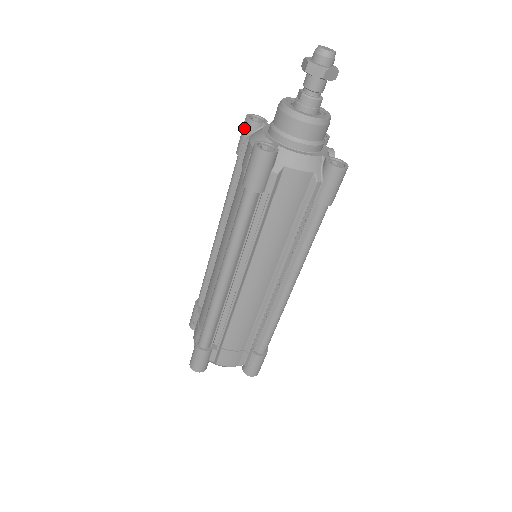
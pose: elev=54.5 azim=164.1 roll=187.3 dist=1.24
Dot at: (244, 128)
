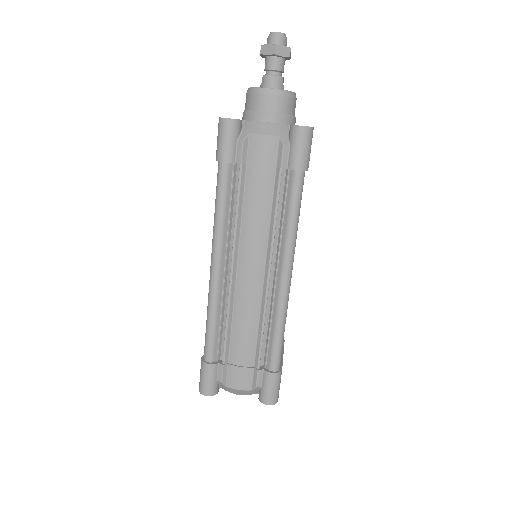
Dot at: occluded
